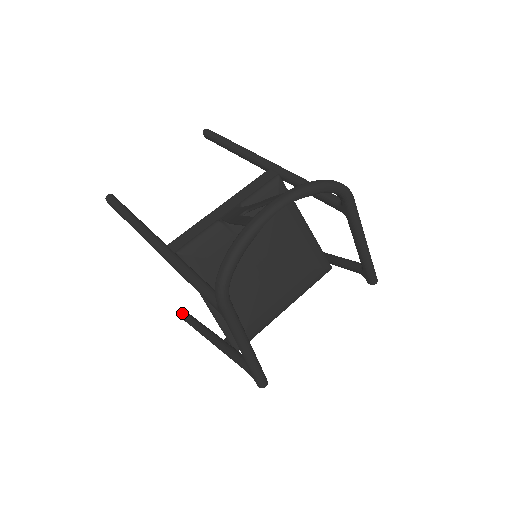
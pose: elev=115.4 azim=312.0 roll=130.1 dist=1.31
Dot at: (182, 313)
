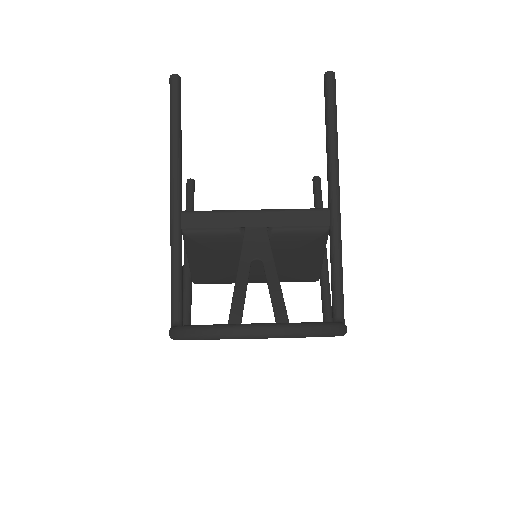
Dot at: (189, 183)
